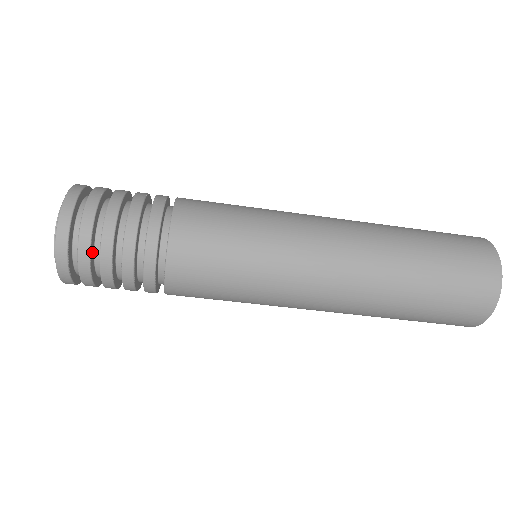
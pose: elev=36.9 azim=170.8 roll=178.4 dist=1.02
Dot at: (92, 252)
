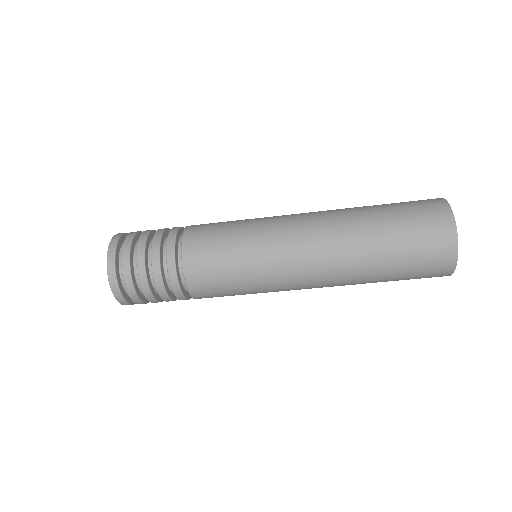
Dot at: (131, 261)
